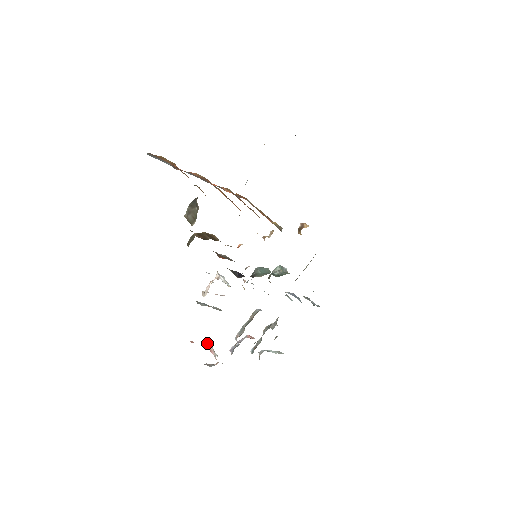
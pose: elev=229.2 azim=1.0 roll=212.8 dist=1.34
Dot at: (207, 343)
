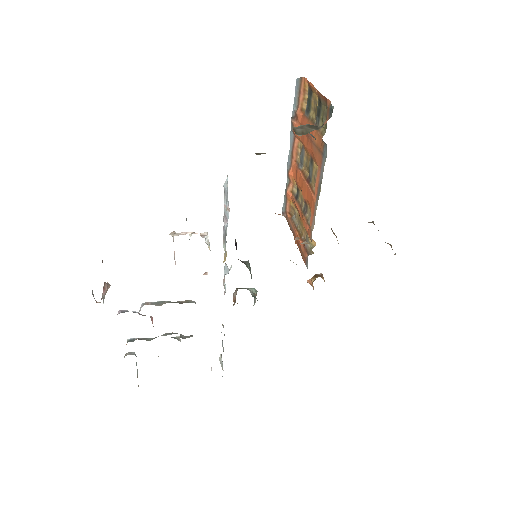
Dot at: occluded
